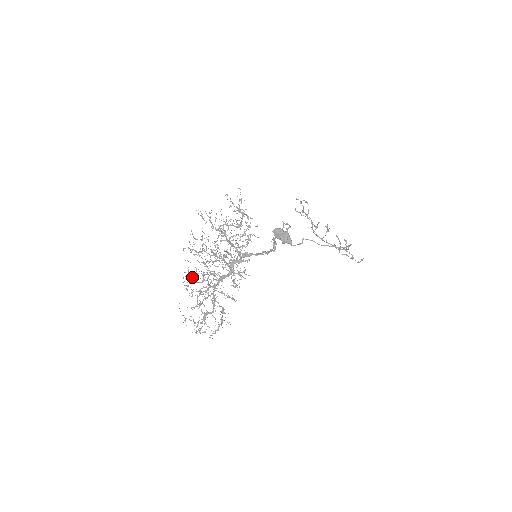
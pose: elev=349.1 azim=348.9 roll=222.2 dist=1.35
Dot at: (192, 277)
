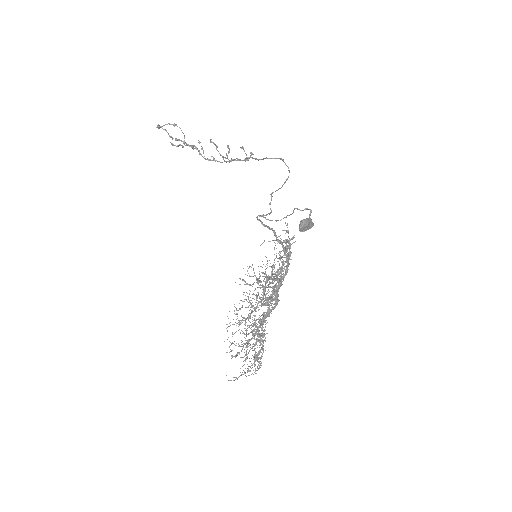
Dot at: occluded
